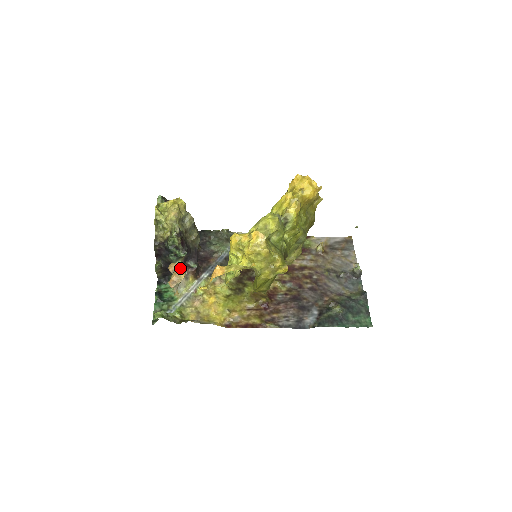
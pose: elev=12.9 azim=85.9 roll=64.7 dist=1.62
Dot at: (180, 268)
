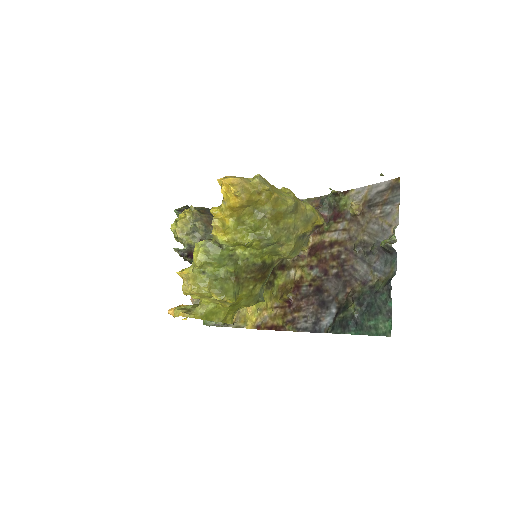
Dot at: occluded
